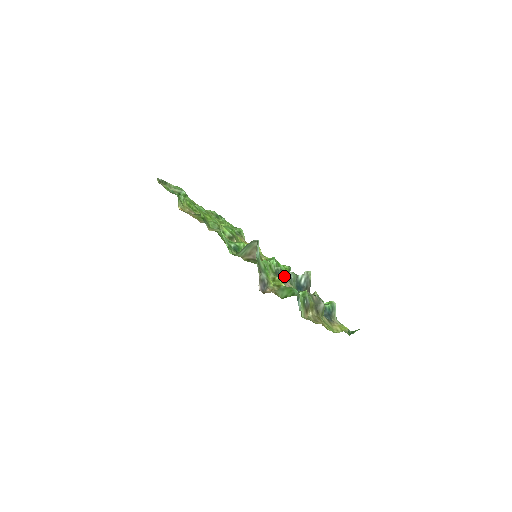
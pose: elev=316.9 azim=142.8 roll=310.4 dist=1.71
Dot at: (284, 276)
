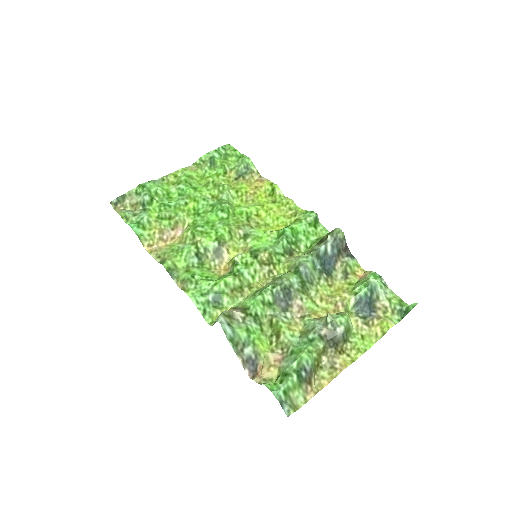
Dot at: (289, 294)
